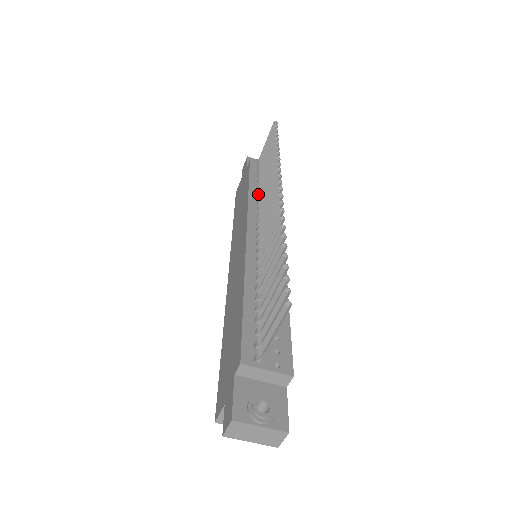
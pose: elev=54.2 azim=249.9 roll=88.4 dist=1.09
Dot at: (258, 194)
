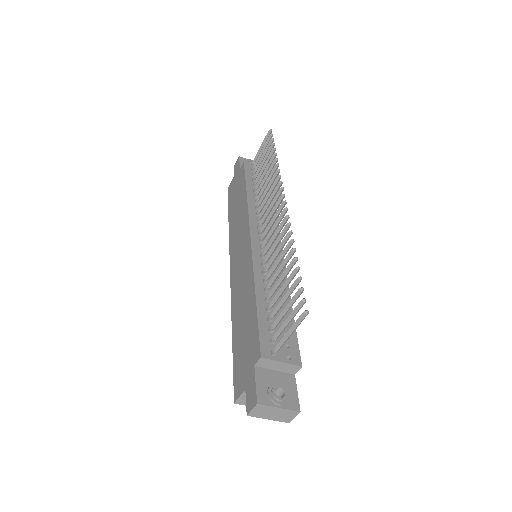
Dot at: (256, 198)
